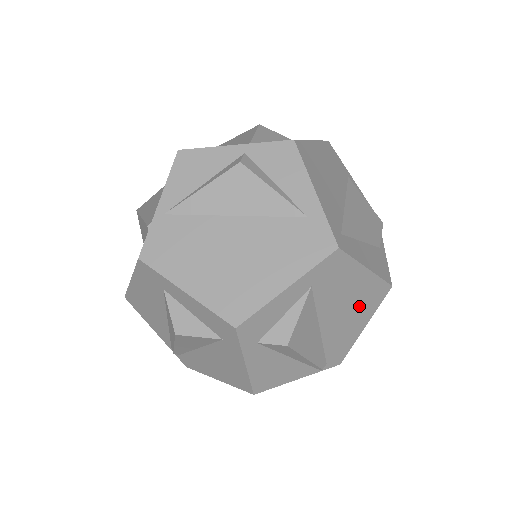
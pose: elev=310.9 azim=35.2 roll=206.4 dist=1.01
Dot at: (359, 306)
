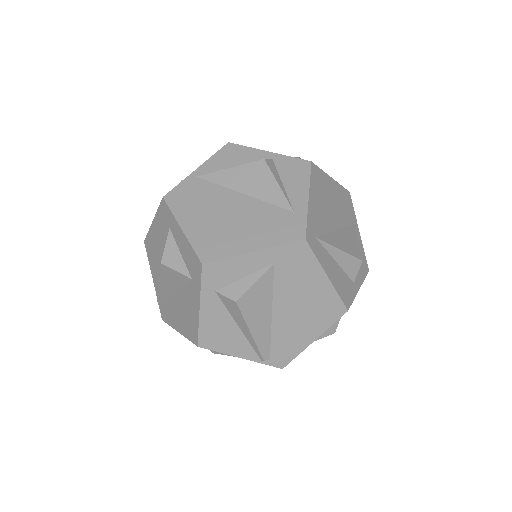
Dot at: (313, 313)
